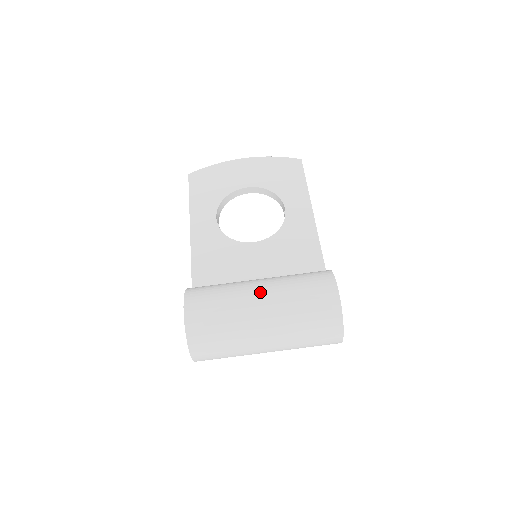
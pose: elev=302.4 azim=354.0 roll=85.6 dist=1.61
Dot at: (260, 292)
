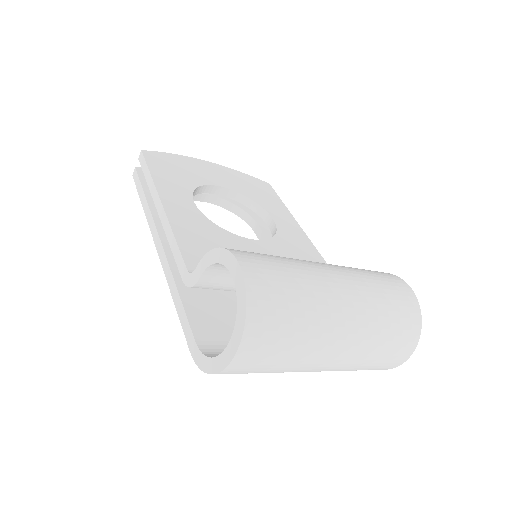
Dot at: (330, 268)
